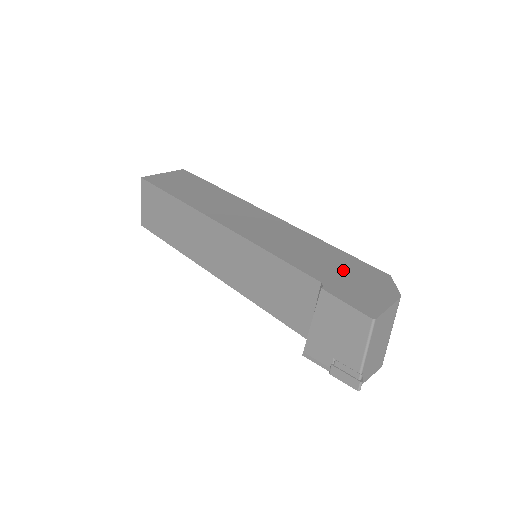
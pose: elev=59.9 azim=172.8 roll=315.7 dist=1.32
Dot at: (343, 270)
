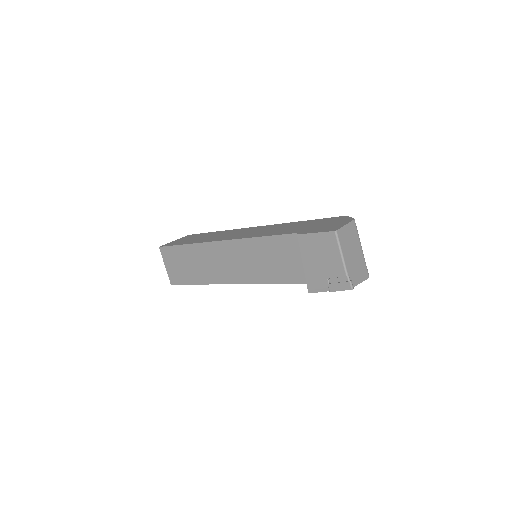
Dot at: (312, 225)
